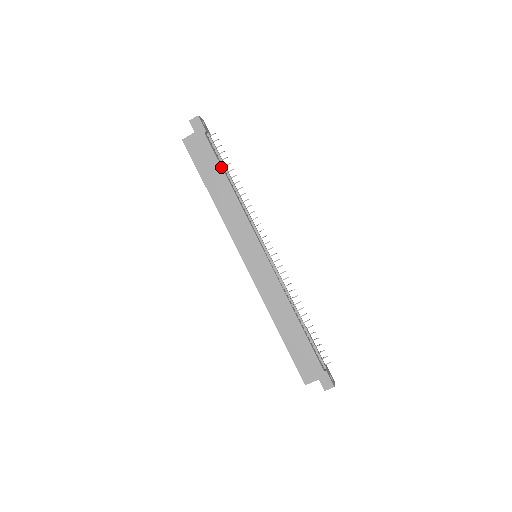
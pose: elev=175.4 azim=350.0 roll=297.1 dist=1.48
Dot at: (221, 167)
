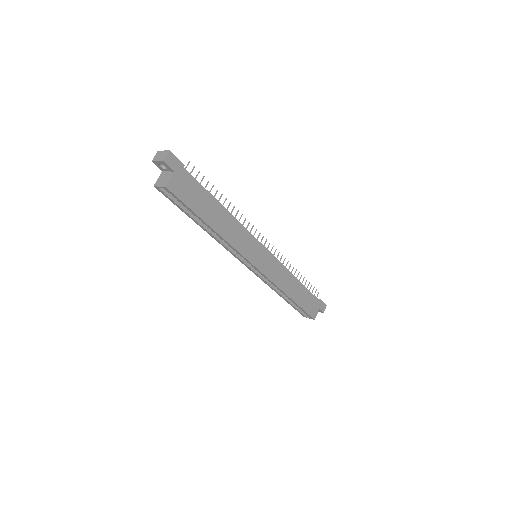
Dot at: (211, 195)
